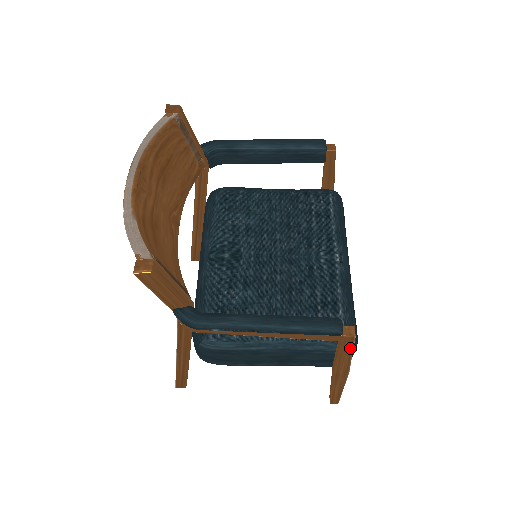
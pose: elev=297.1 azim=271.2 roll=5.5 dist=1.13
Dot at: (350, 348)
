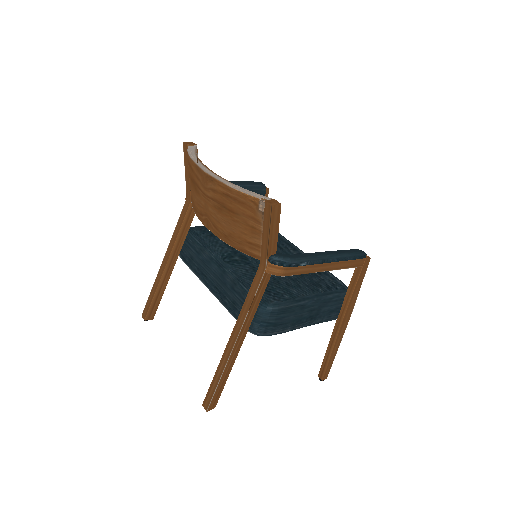
Dot at: (363, 276)
